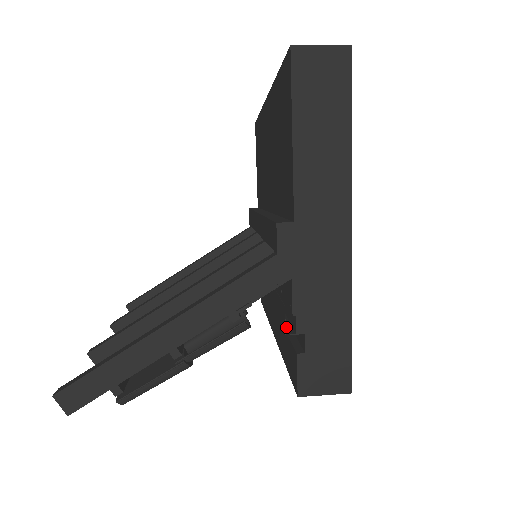
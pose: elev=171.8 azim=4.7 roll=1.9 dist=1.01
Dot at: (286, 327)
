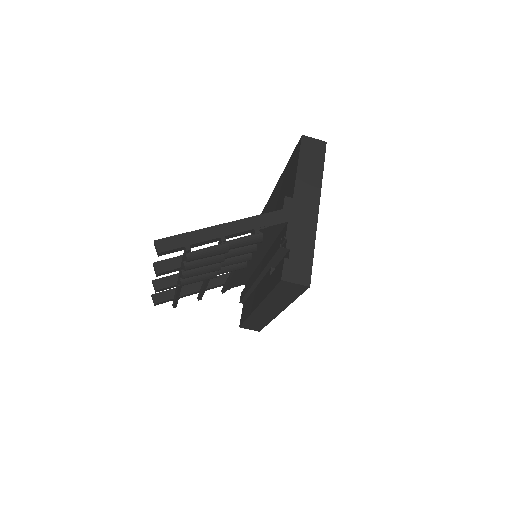
Dot at: (279, 251)
